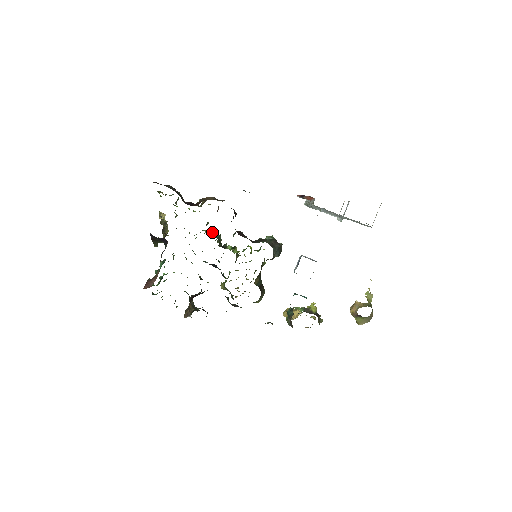
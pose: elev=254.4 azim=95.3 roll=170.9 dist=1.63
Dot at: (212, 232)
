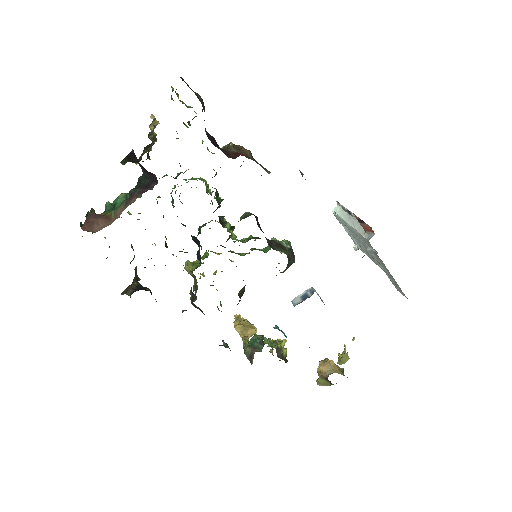
Dot at: (216, 192)
